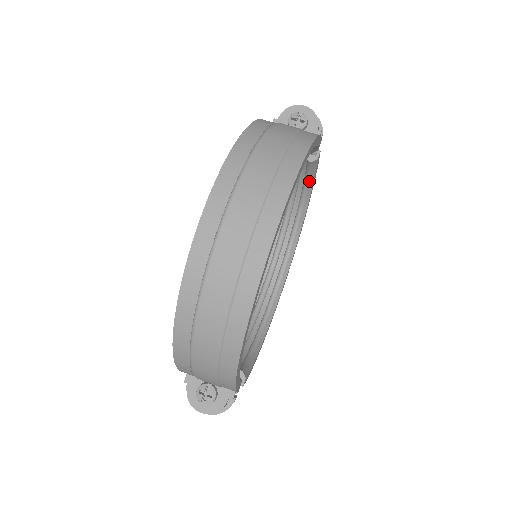
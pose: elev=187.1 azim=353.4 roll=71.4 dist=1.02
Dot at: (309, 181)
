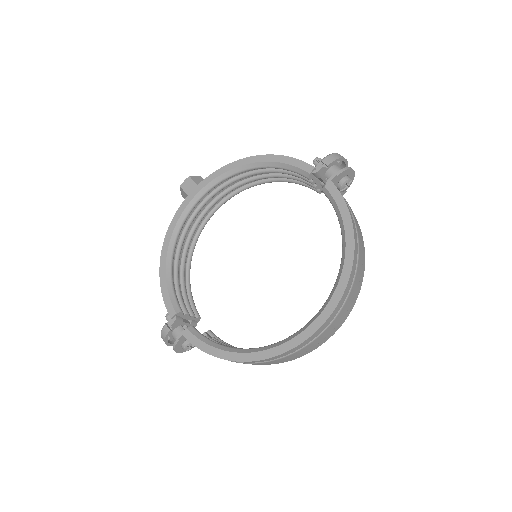
Dot at: (296, 183)
